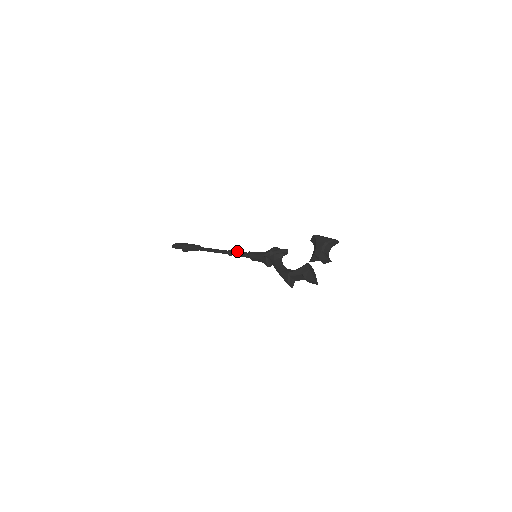
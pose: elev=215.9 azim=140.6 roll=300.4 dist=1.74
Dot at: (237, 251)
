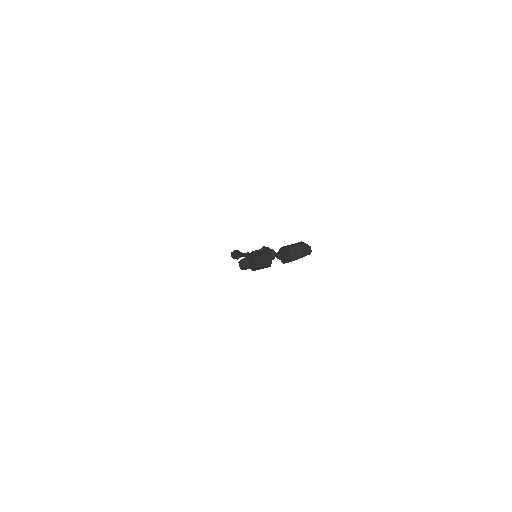
Dot at: occluded
